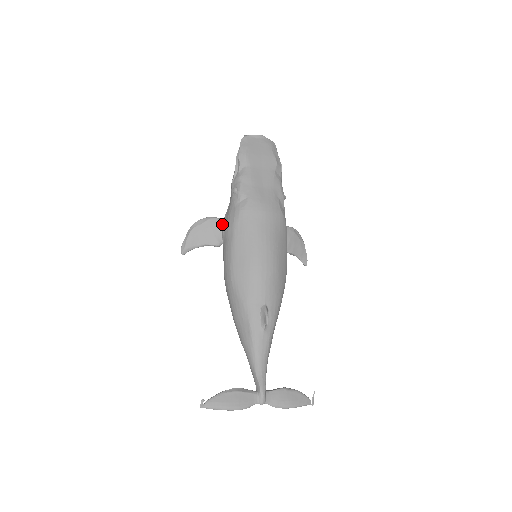
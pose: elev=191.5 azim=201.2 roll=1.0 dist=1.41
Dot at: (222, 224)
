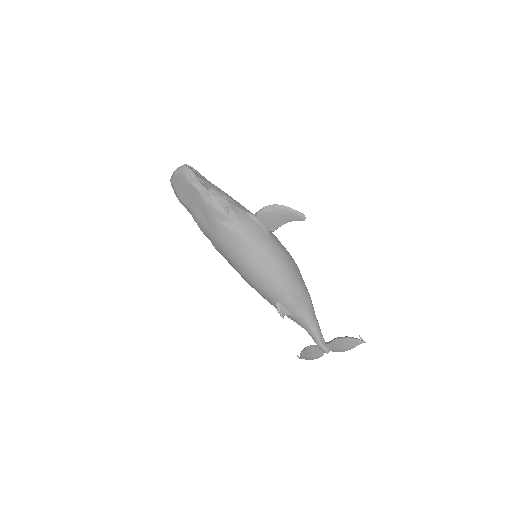
Dot at: occluded
